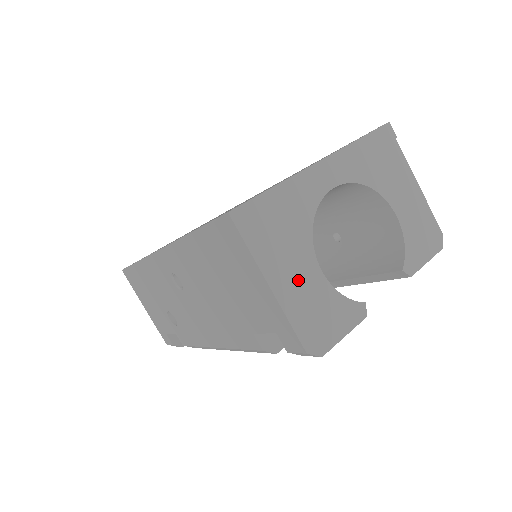
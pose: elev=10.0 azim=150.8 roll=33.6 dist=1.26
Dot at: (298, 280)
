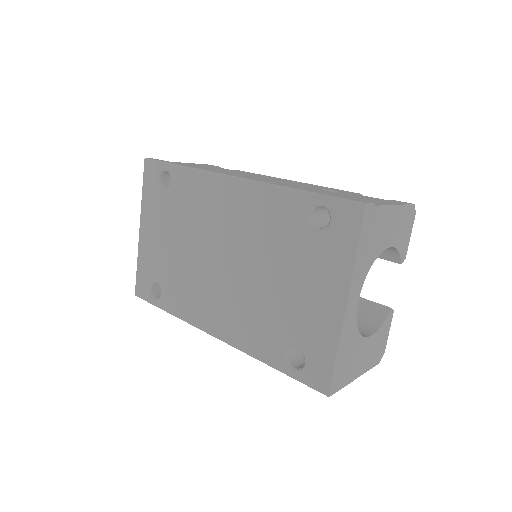
Dot at: (365, 356)
